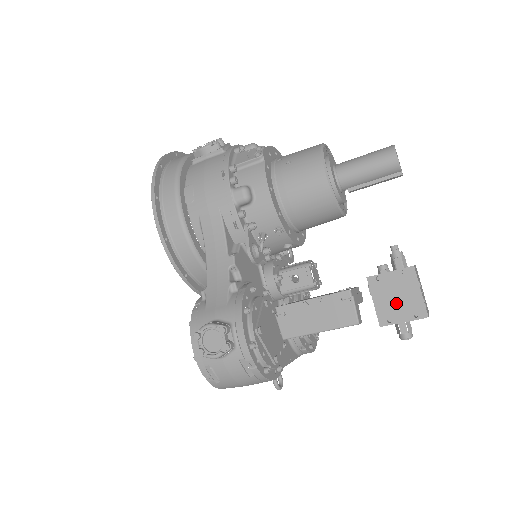
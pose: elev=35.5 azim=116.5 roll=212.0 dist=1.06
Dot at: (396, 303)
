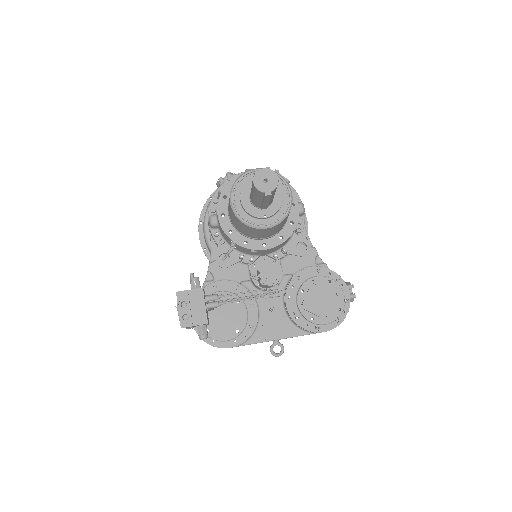
Dot at: occluded
